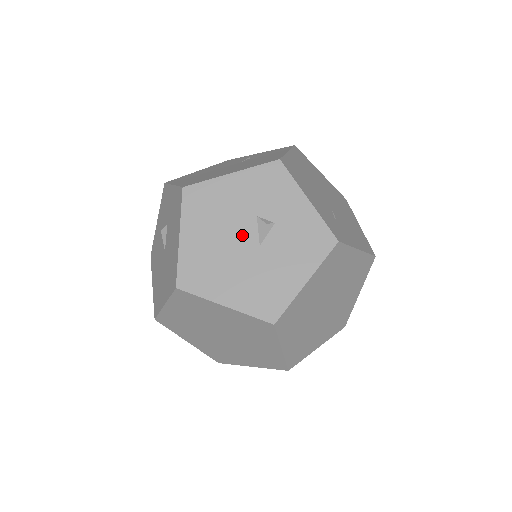
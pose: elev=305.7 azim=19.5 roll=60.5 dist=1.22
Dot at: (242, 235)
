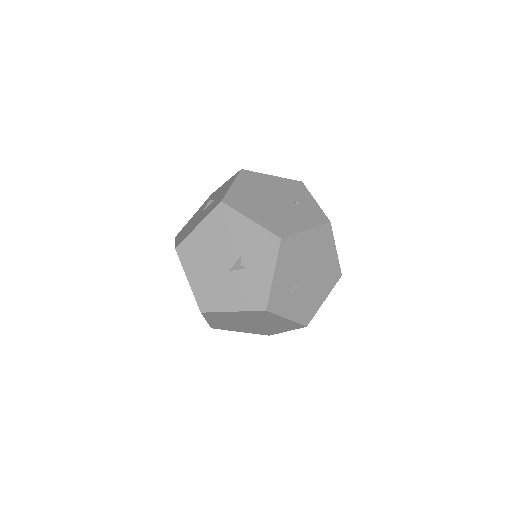
Dot at: (226, 257)
